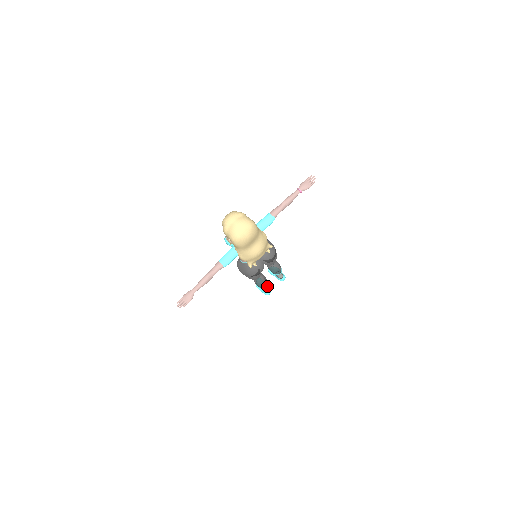
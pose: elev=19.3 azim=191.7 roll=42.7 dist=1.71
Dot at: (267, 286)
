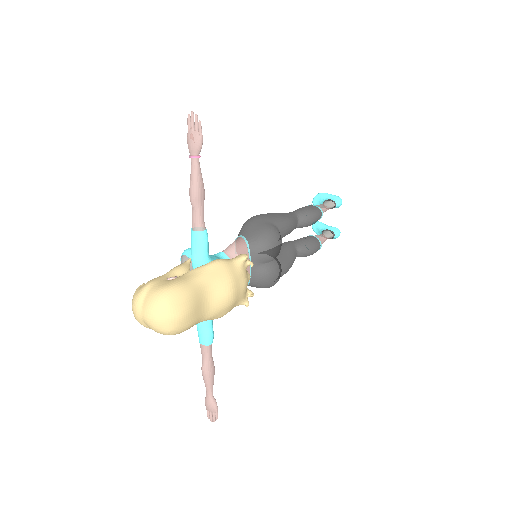
Dot at: (328, 228)
